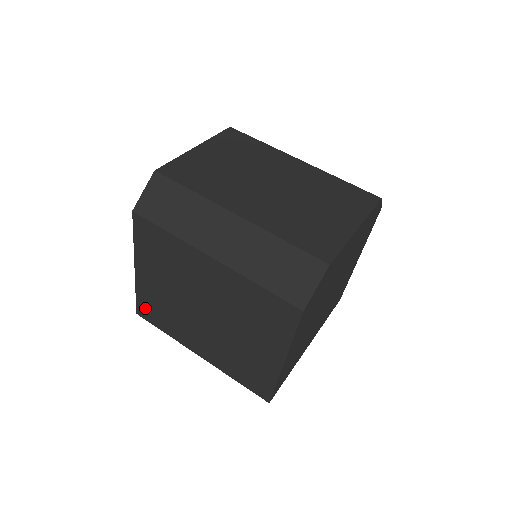
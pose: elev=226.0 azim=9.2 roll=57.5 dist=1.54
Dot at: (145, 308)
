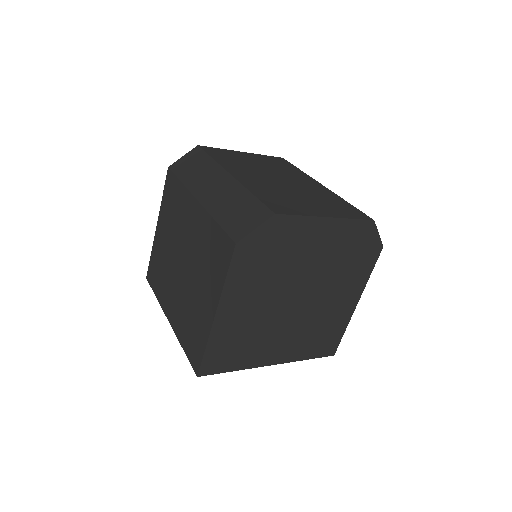
Dot at: (152, 270)
